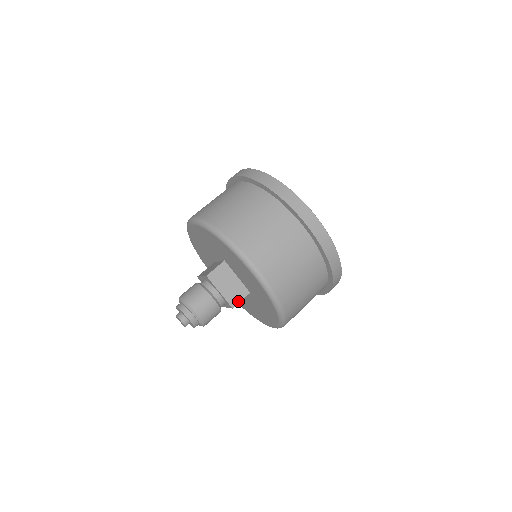
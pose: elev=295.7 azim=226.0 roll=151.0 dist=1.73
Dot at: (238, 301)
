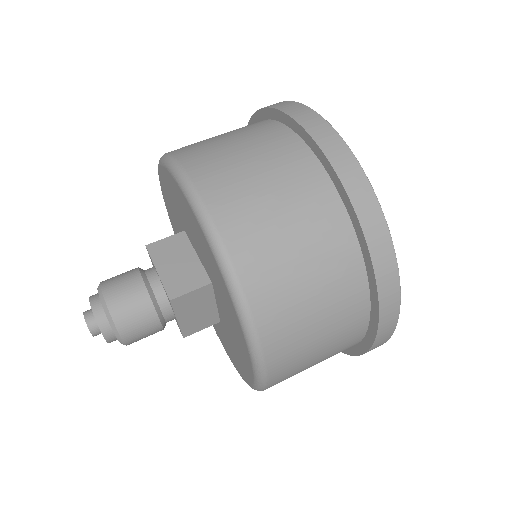
Dot at: (197, 330)
